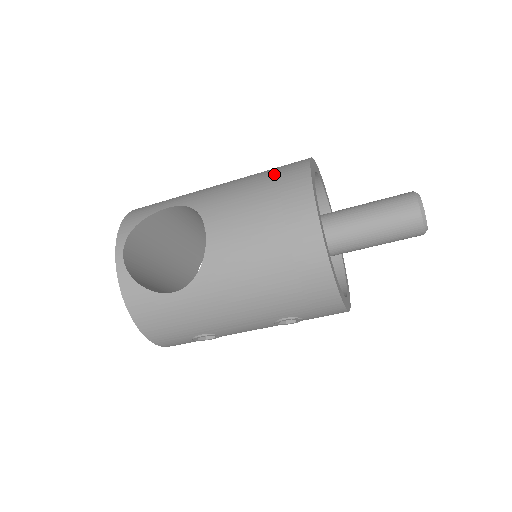
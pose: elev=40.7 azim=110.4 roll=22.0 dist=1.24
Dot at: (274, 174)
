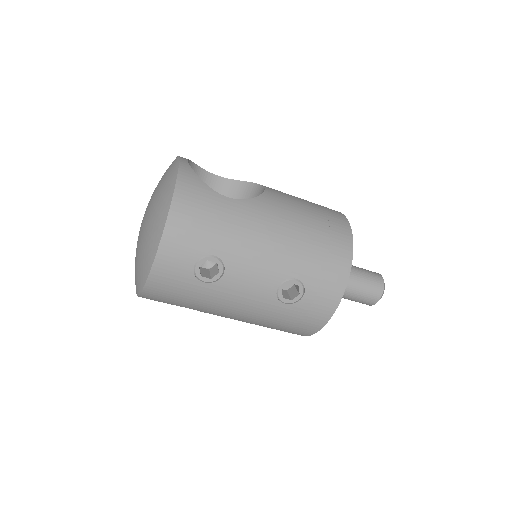
Dot at: occluded
